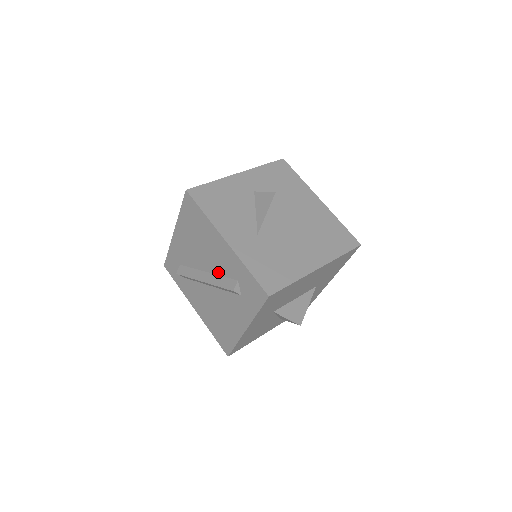
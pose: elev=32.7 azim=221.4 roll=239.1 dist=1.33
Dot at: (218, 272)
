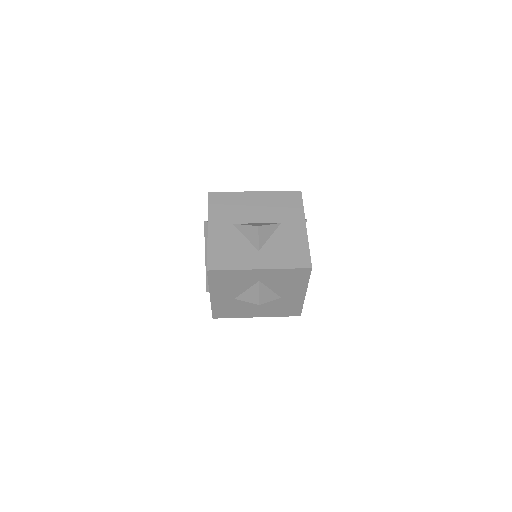
Dot at: occluded
